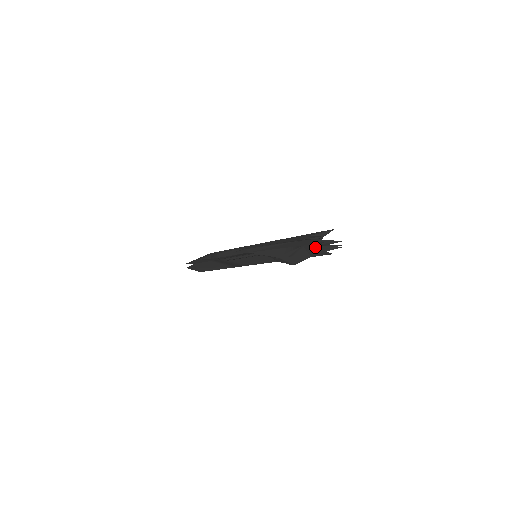
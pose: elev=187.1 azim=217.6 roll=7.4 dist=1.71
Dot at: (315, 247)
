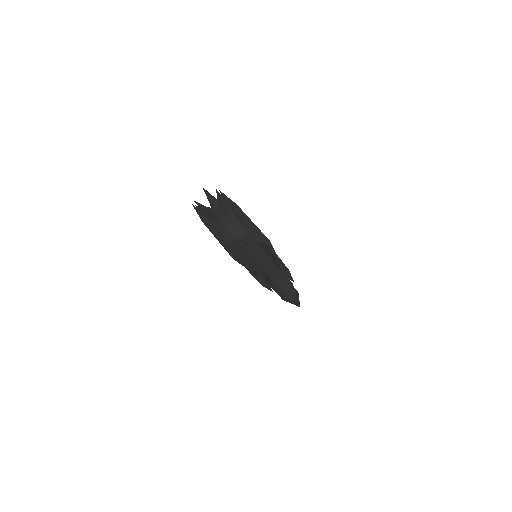
Dot at: occluded
